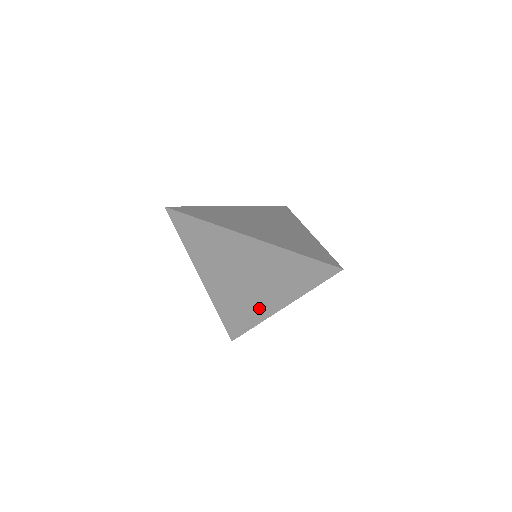
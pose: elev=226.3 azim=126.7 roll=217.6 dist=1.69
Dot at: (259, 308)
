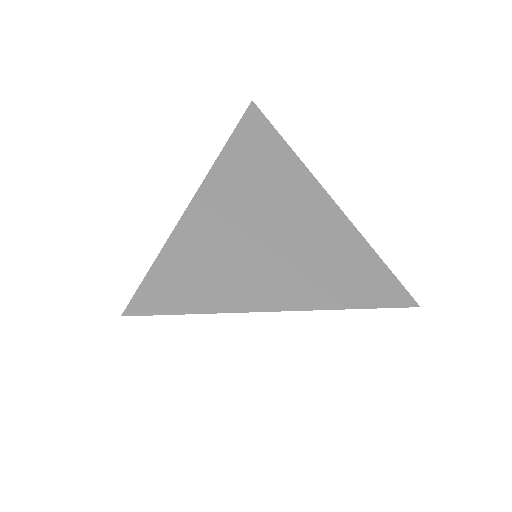
Dot at: (253, 286)
